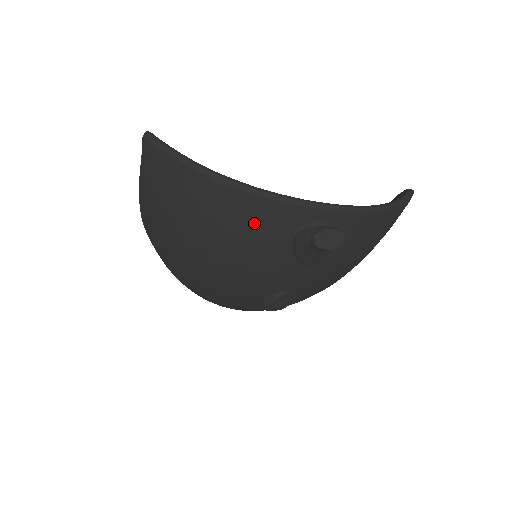
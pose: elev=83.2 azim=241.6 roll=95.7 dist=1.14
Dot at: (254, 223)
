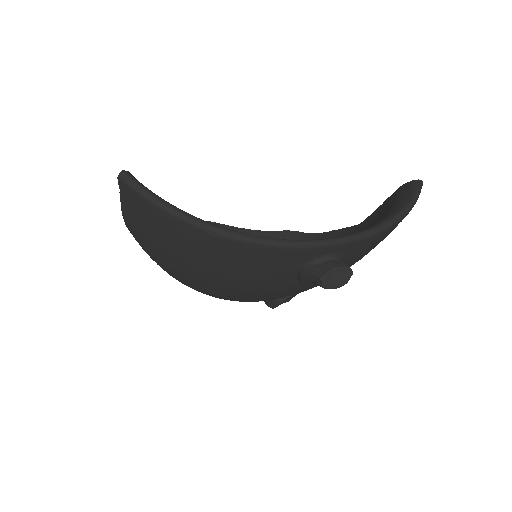
Dot at: (255, 265)
